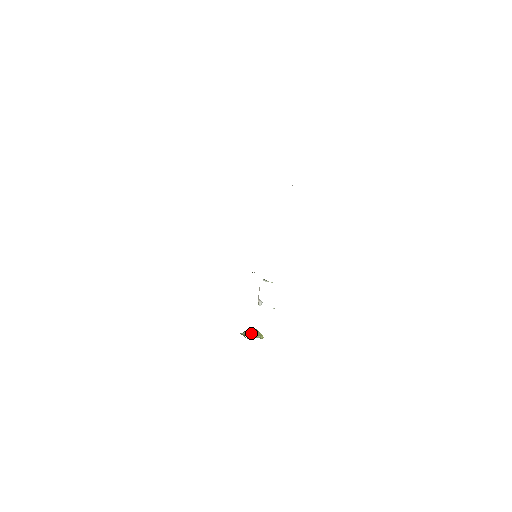
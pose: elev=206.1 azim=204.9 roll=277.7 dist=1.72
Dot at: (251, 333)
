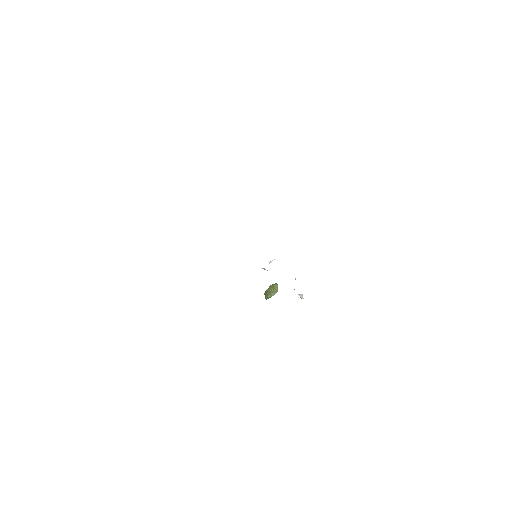
Dot at: (273, 293)
